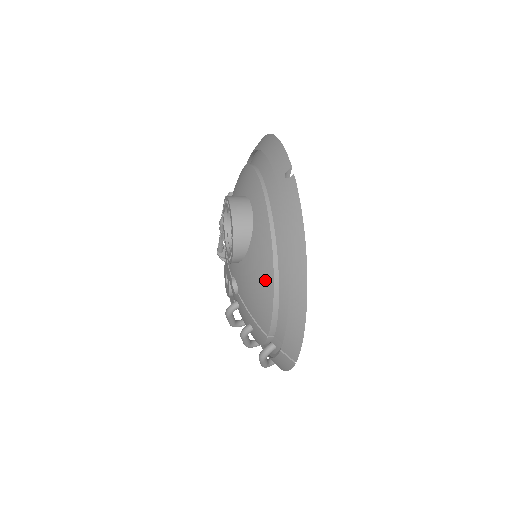
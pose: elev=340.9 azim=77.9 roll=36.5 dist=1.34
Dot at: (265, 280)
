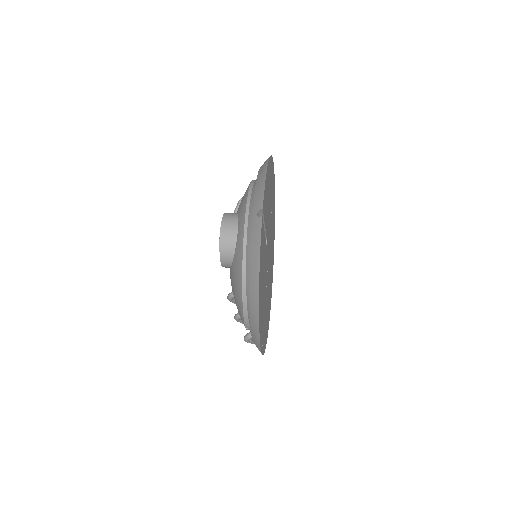
Dot at: (238, 291)
